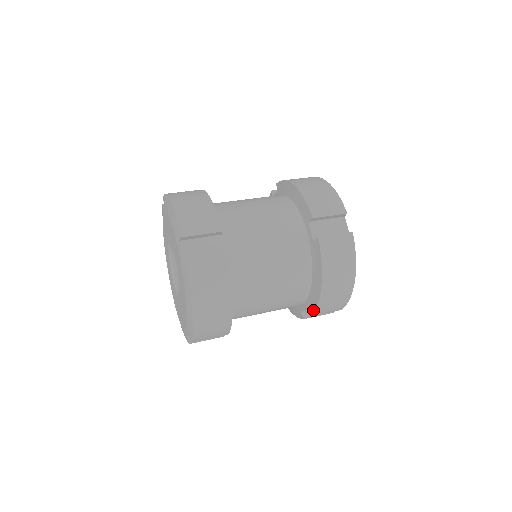
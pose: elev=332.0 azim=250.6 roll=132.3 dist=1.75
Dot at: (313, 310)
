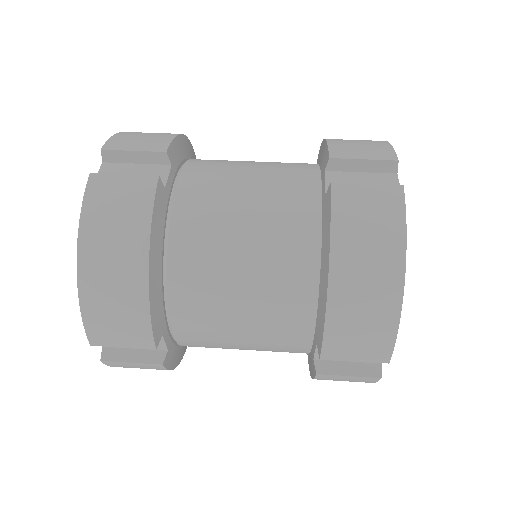
Dot at: (321, 339)
